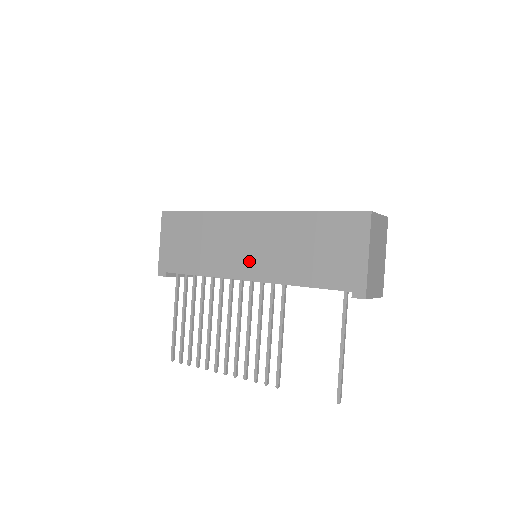
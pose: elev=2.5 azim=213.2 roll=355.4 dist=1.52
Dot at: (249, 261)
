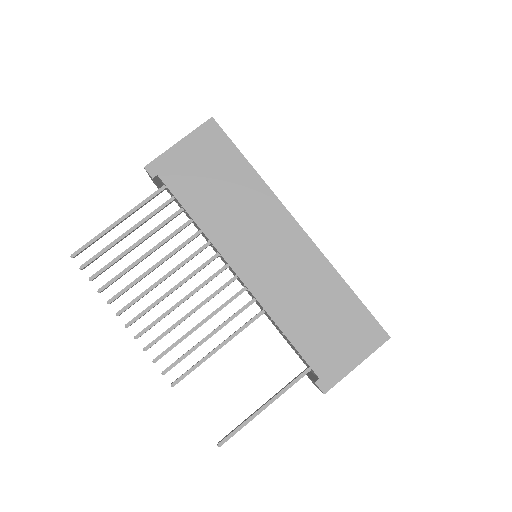
Dot at: (257, 263)
